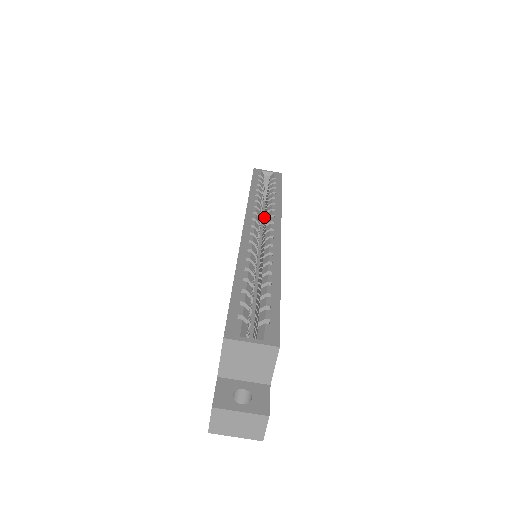
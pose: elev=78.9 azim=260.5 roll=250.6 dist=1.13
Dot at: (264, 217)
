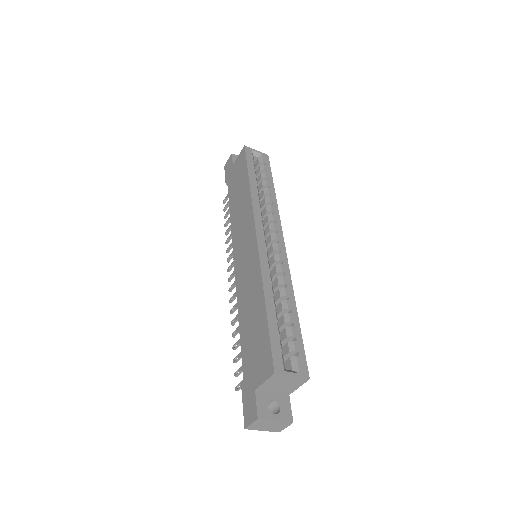
Dot at: occluded
